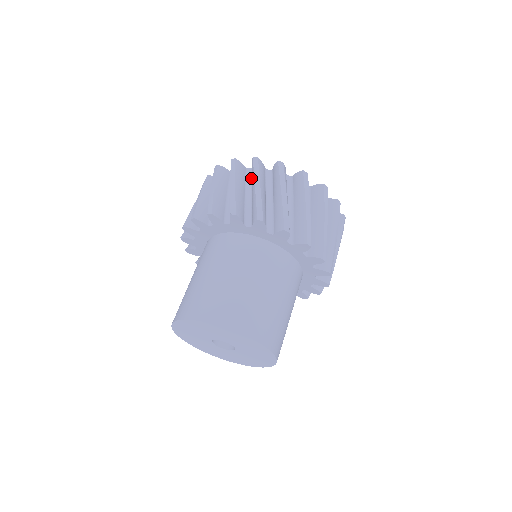
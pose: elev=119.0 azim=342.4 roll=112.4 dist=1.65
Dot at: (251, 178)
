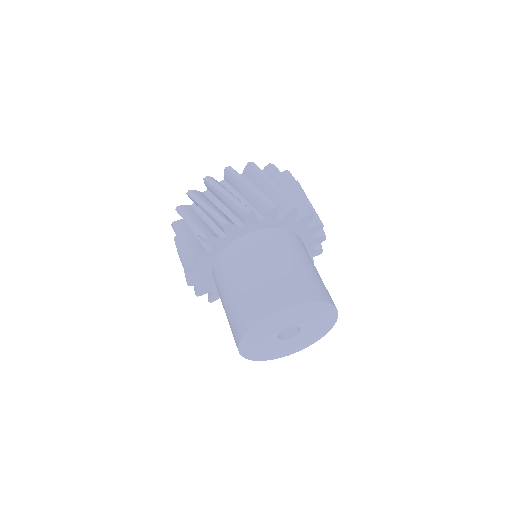
Dot at: occluded
